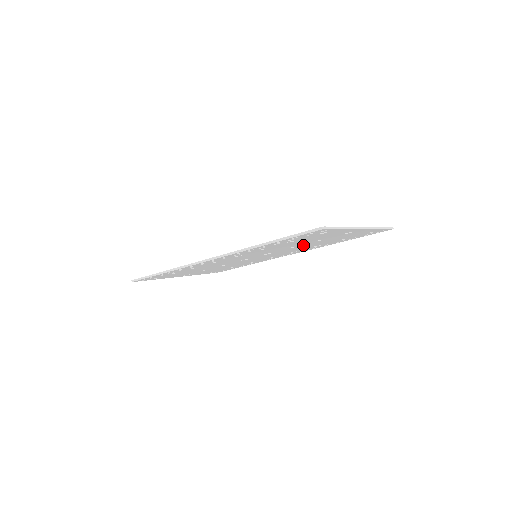
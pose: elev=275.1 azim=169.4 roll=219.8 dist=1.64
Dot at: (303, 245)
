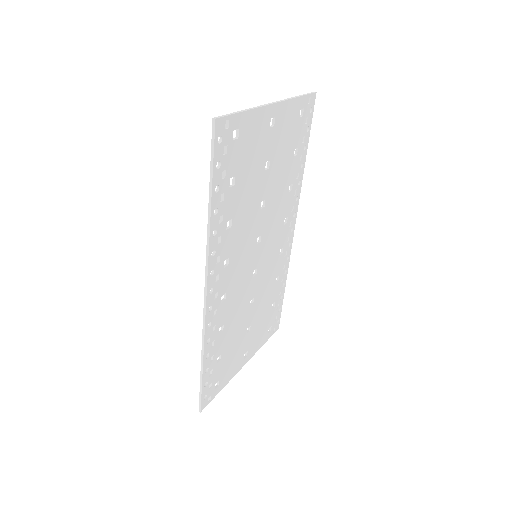
Dot at: (268, 192)
